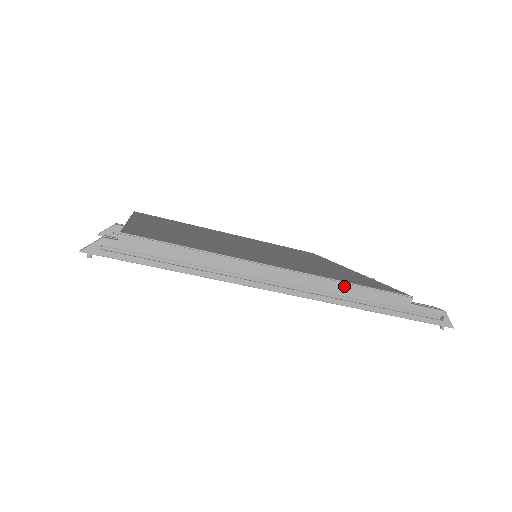
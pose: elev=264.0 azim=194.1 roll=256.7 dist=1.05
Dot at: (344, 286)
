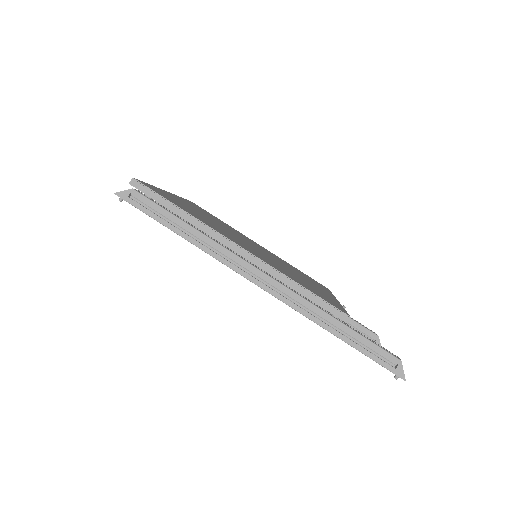
Dot at: (289, 282)
